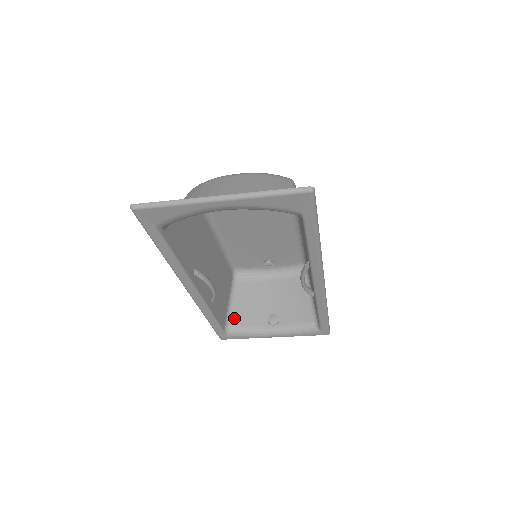
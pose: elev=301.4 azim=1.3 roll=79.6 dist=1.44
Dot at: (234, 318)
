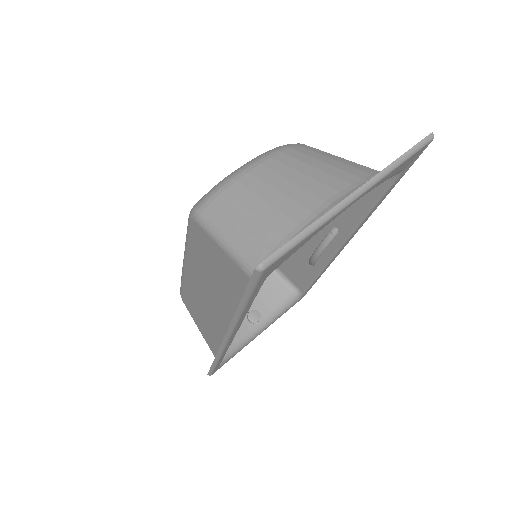
Dot at: occluded
